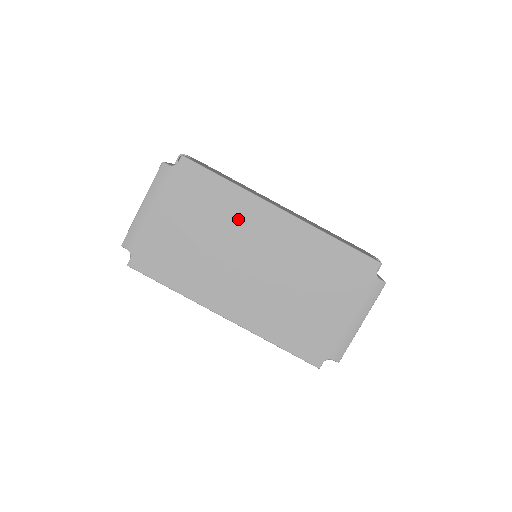
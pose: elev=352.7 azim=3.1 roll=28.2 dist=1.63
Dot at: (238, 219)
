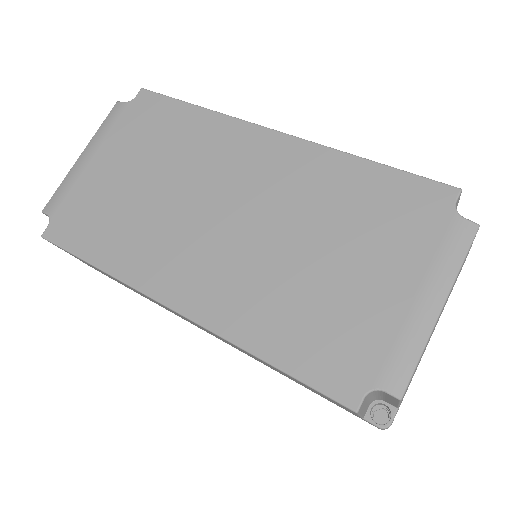
Dot at: (208, 153)
